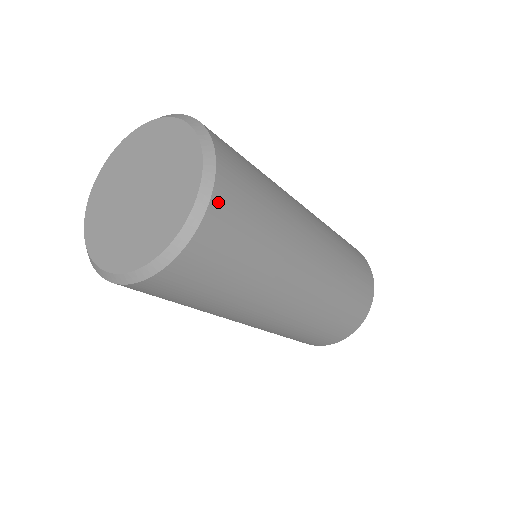
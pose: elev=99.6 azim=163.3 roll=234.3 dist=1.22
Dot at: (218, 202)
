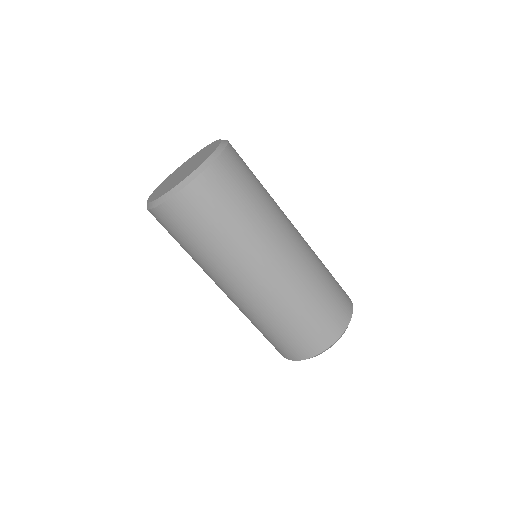
Dot at: (218, 166)
